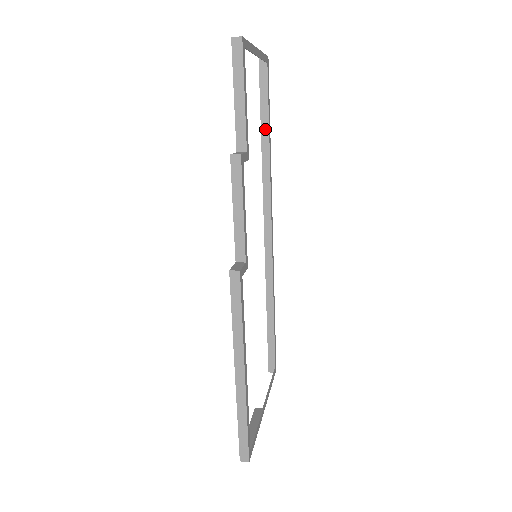
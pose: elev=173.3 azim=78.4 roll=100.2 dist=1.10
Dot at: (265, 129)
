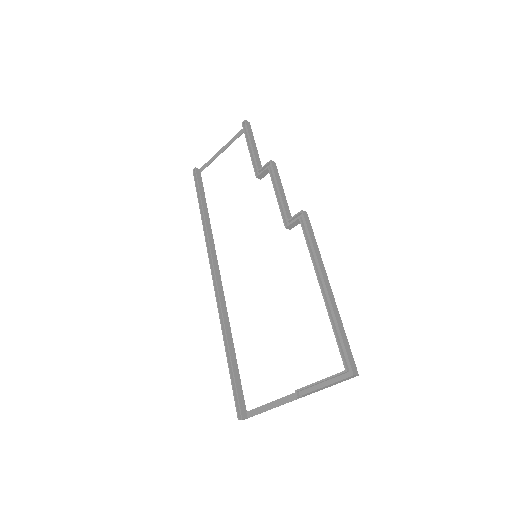
Dot at: (205, 207)
